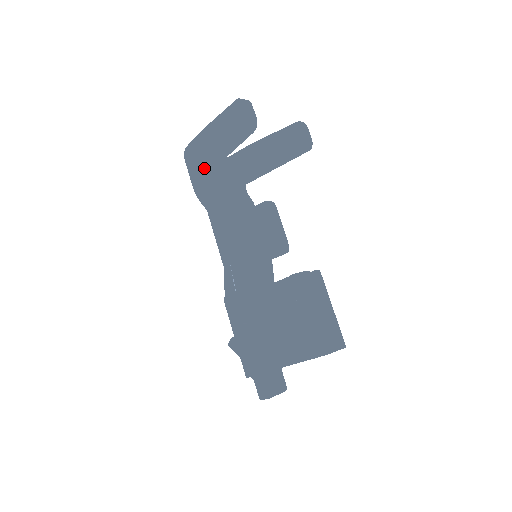
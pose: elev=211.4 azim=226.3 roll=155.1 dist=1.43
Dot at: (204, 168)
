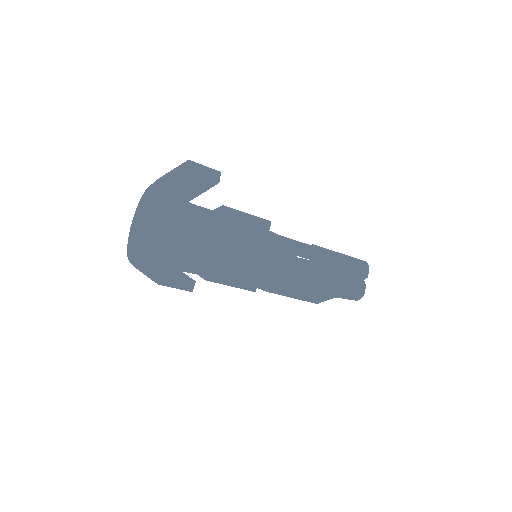
Dot at: occluded
